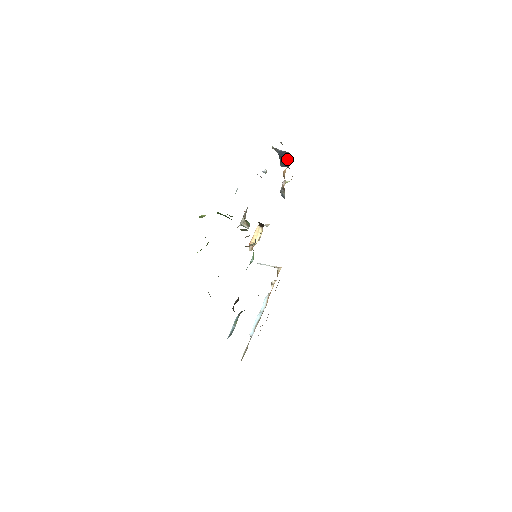
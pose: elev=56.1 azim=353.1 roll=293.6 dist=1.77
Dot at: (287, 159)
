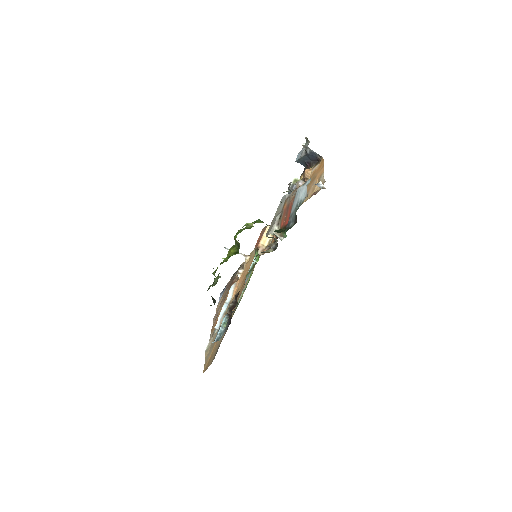
Dot at: (313, 160)
